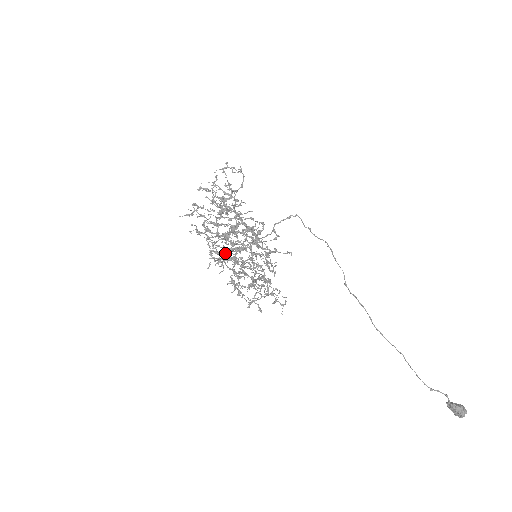
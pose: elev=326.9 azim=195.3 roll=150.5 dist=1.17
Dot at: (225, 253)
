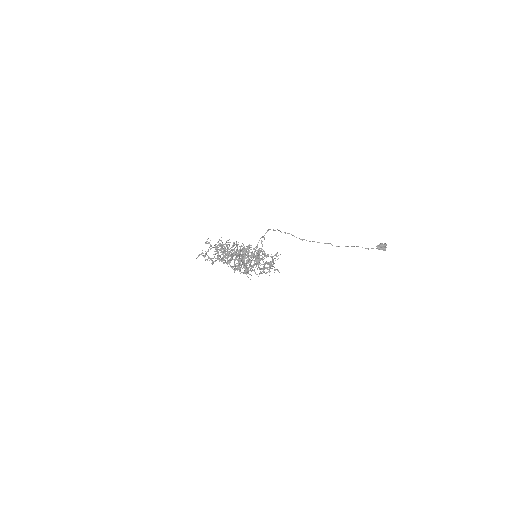
Dot at: occluded
